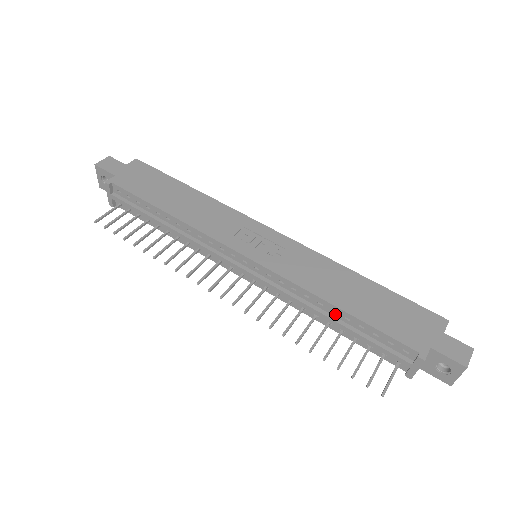
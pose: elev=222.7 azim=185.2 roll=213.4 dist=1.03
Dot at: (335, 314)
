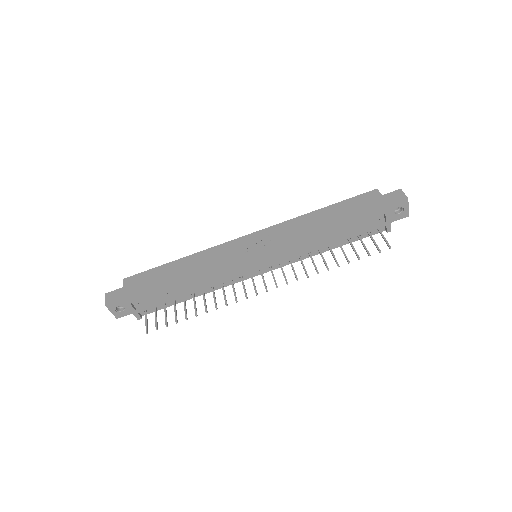
Dot at: (329, 238)
